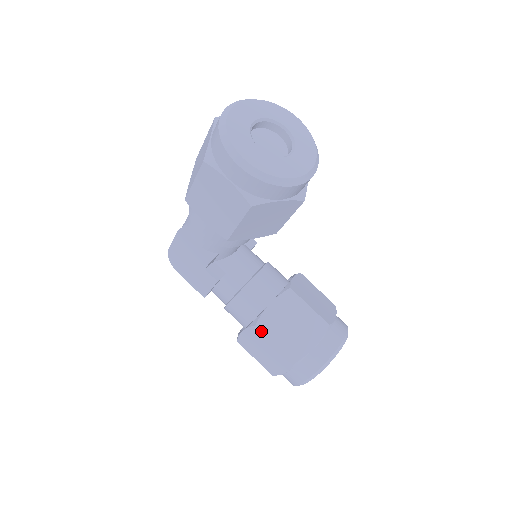
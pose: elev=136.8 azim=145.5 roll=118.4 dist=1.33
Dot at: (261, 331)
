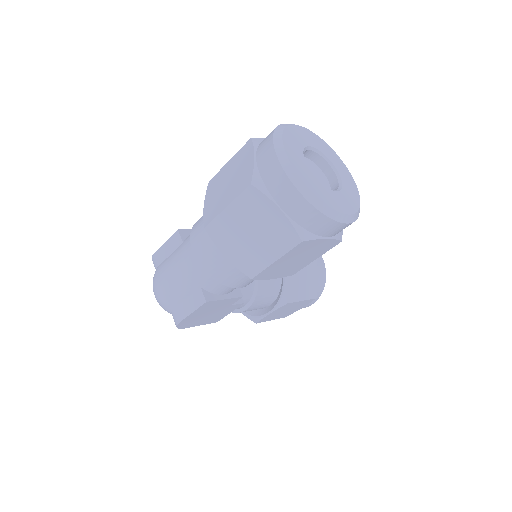
Dot at: (292, 303)
